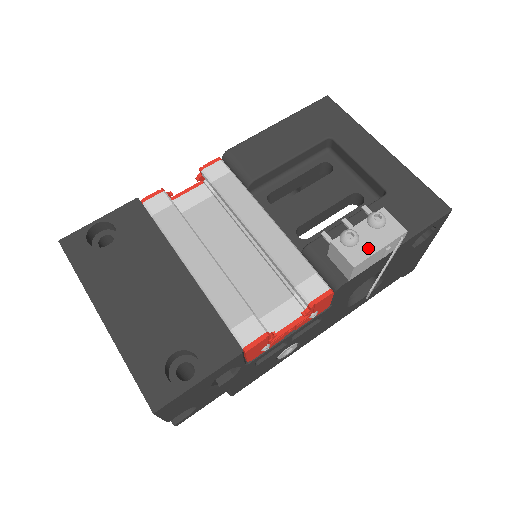
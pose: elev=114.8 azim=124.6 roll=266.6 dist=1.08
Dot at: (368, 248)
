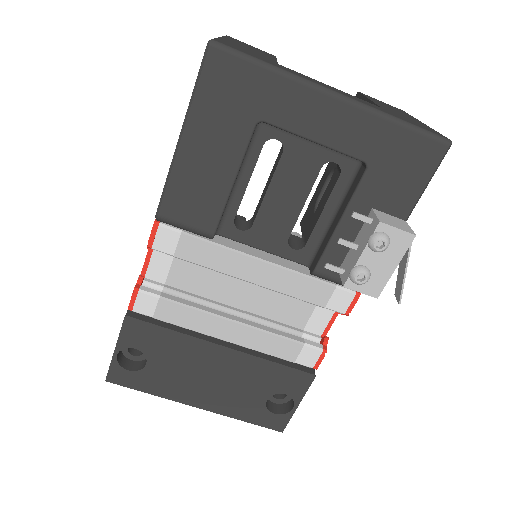
Dot at: (383, 274)
